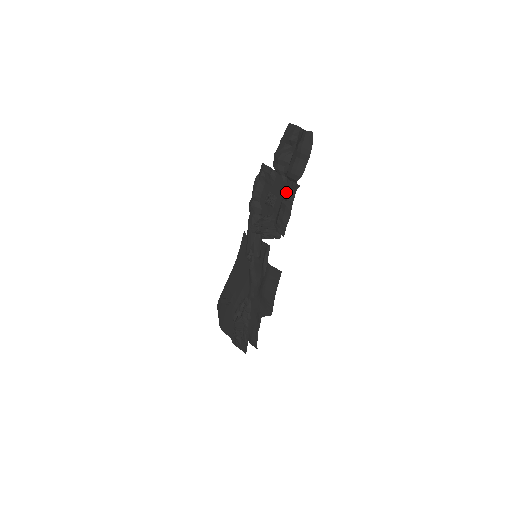
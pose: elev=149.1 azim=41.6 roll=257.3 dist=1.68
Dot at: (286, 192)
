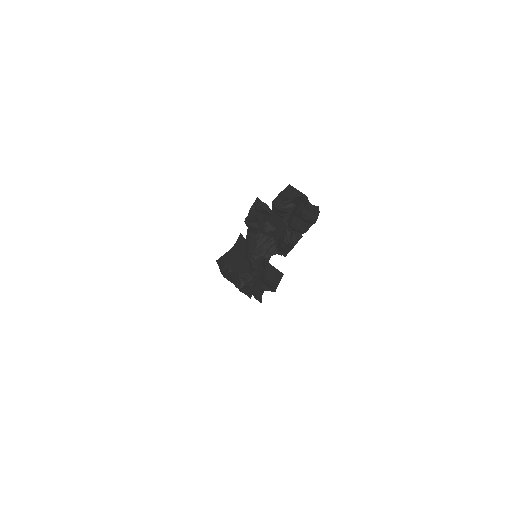
Dot at: (287, 233)
